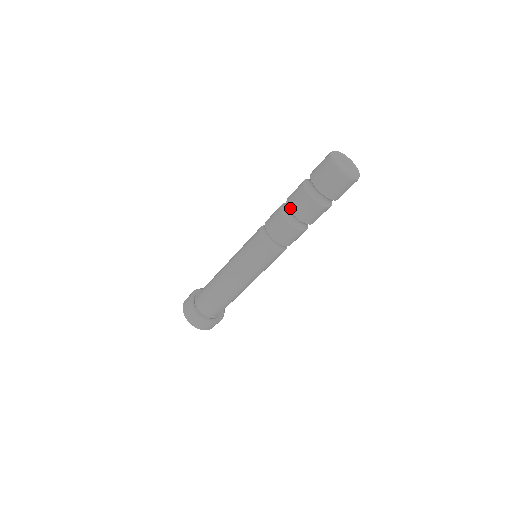
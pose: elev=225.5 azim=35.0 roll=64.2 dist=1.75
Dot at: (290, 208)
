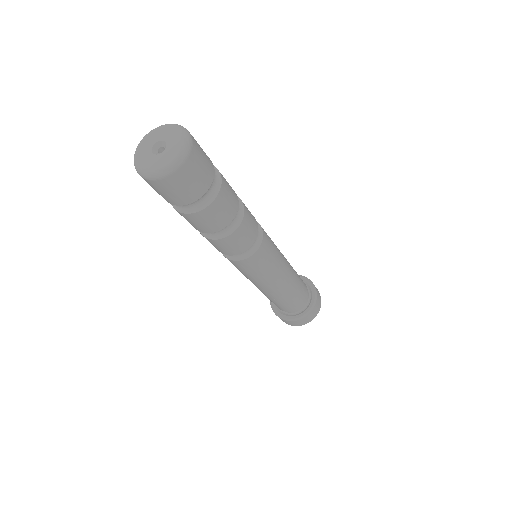
Dot at: occluded
